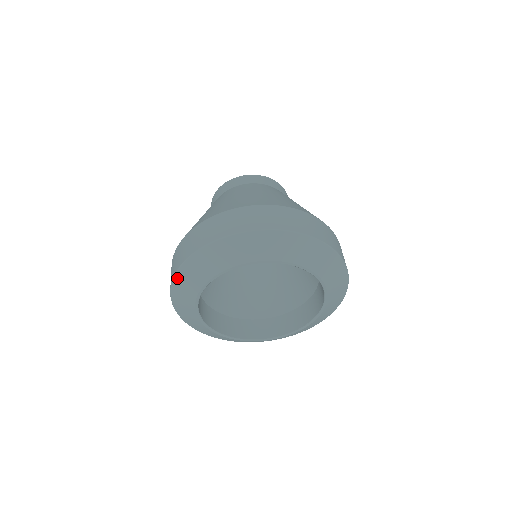
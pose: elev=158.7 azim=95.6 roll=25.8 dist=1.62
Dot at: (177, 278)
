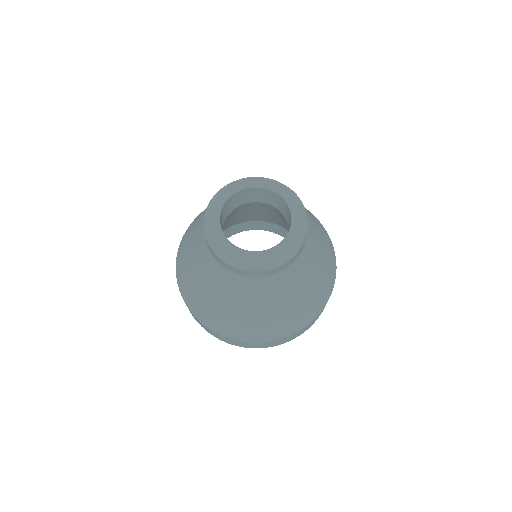
Dot at: occluded
